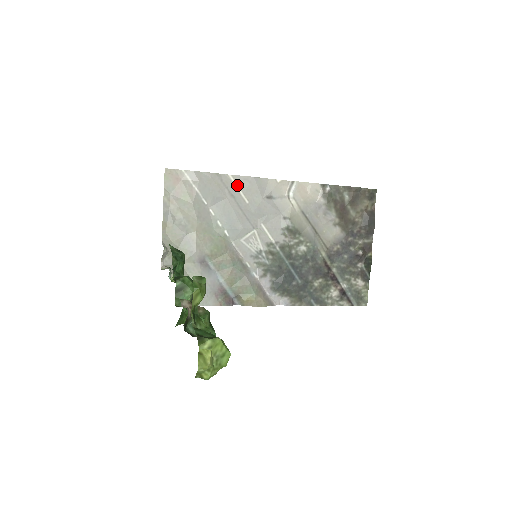
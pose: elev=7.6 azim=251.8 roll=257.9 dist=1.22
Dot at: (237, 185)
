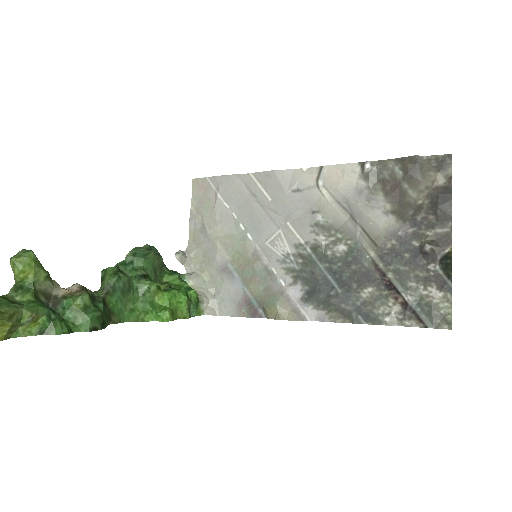
Dot at: (259, 183)
